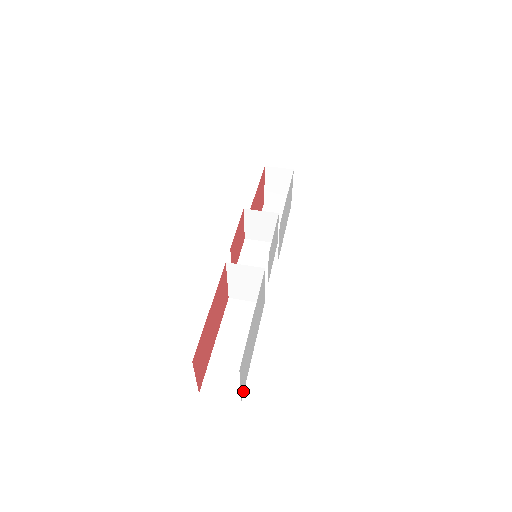
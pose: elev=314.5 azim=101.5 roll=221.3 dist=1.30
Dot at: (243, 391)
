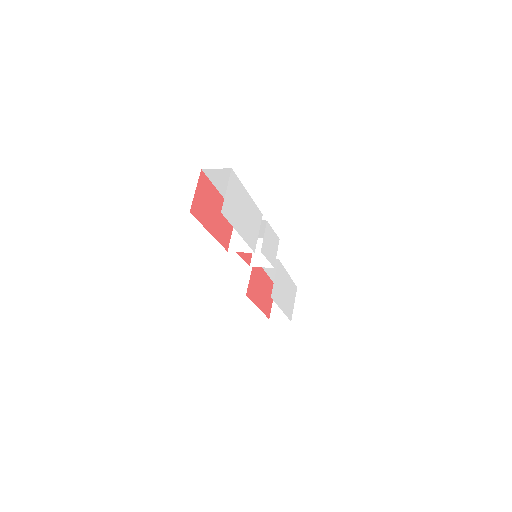
Dot at: (224, 214)
